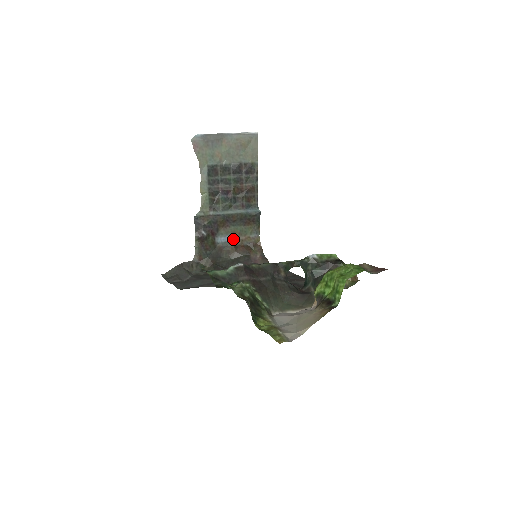
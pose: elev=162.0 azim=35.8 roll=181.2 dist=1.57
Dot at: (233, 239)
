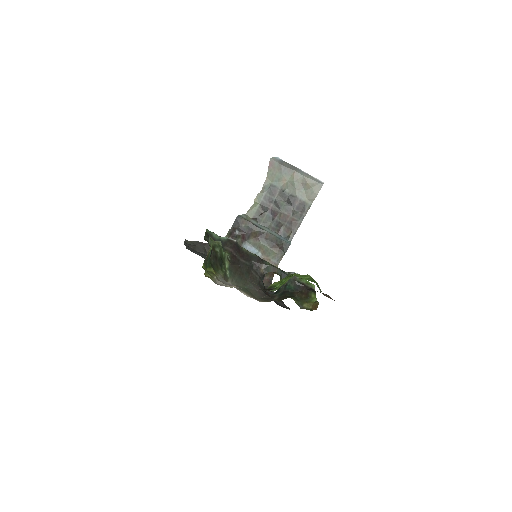
Dot at: (256, 253)
